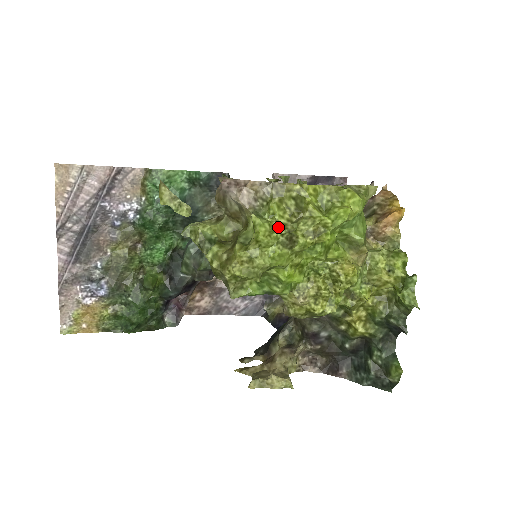
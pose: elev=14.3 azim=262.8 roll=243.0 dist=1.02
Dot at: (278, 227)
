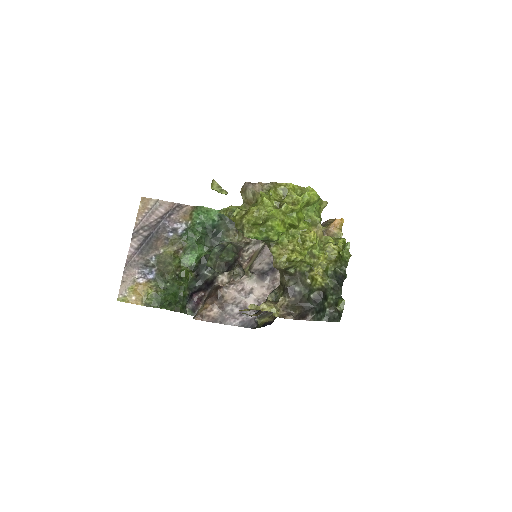
Dot at: (273, 199)
